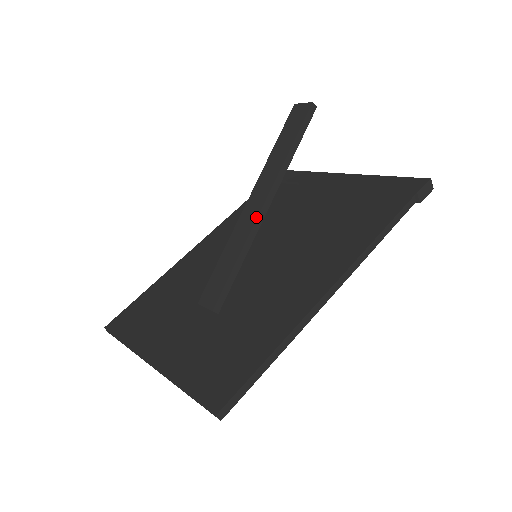
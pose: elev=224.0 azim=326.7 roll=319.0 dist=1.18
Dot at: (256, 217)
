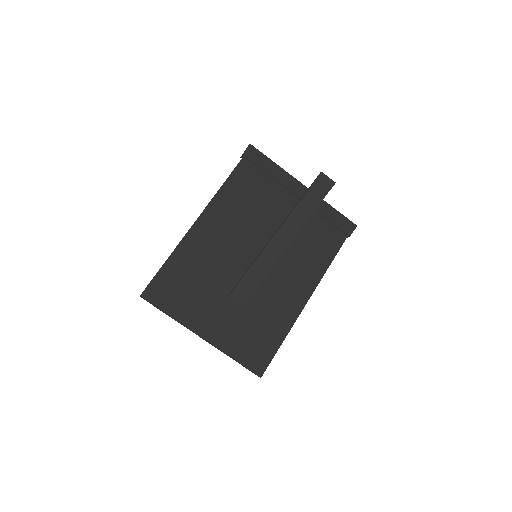
Dot at: (281, 254)
